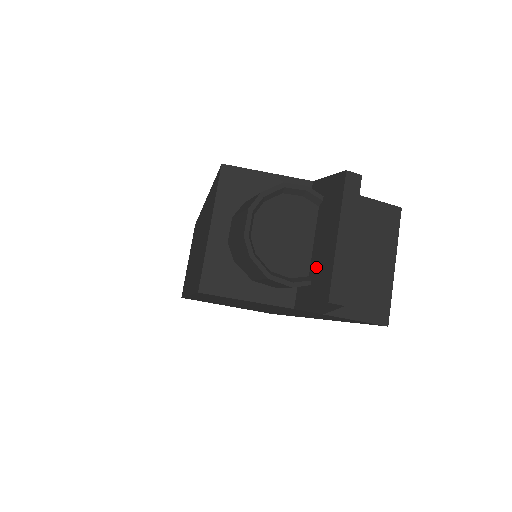
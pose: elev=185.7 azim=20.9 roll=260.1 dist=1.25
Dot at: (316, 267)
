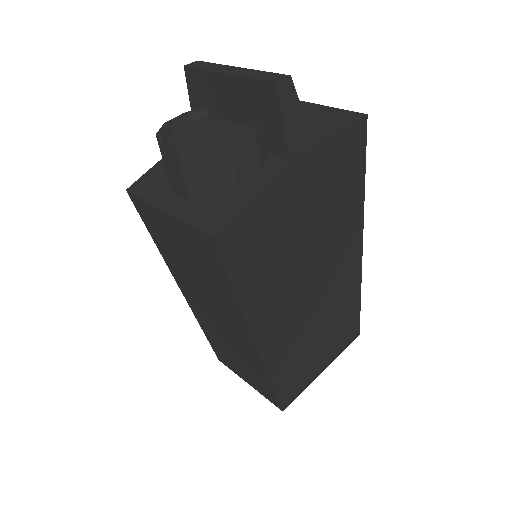
Dot at: (251, 114)
